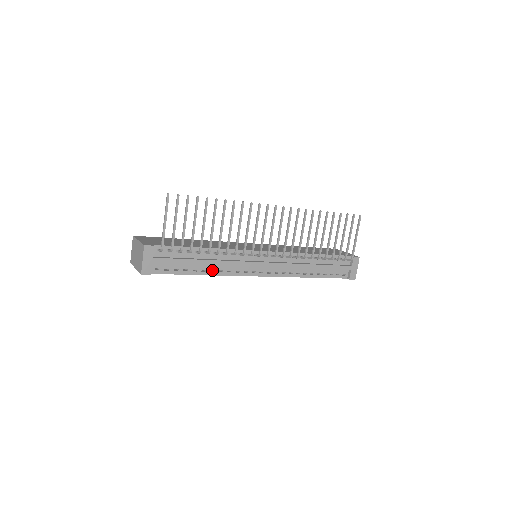
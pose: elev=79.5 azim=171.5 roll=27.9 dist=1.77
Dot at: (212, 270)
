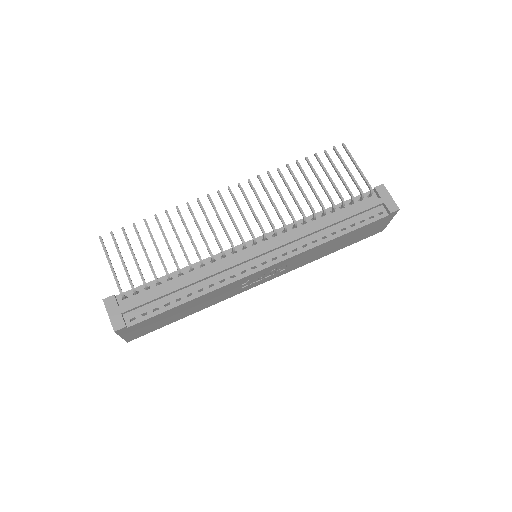
Dot at: occluded
